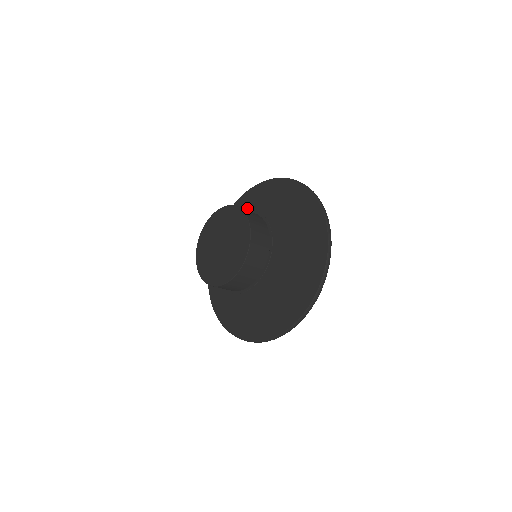
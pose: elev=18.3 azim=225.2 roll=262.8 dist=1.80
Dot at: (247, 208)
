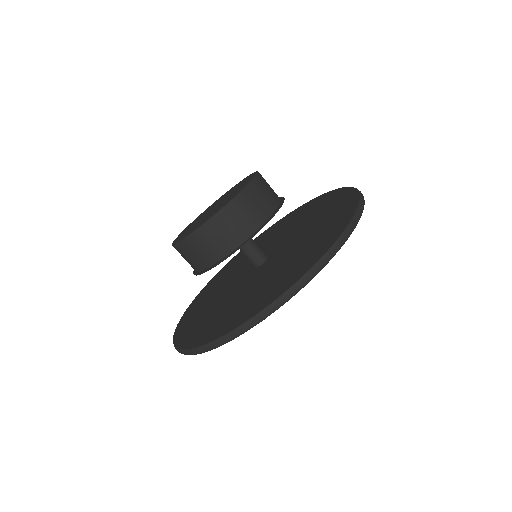
Dot at: (290, 219)
